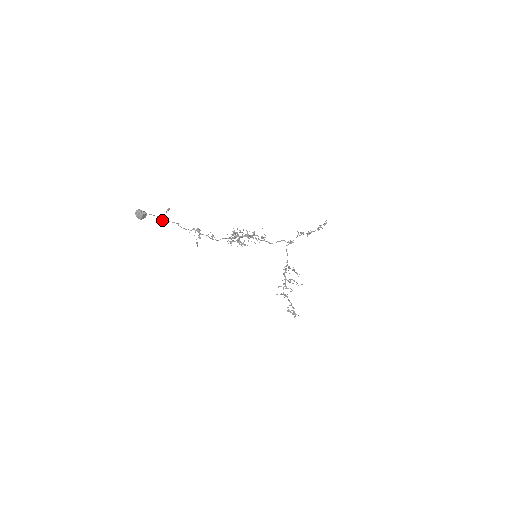
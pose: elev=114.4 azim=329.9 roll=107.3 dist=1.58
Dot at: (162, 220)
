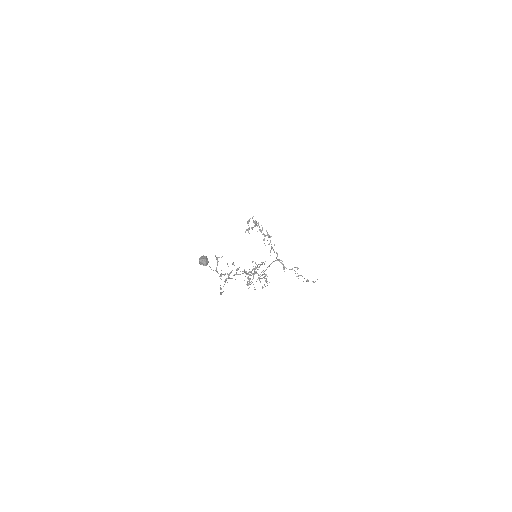
Dot at: (216, 258)
